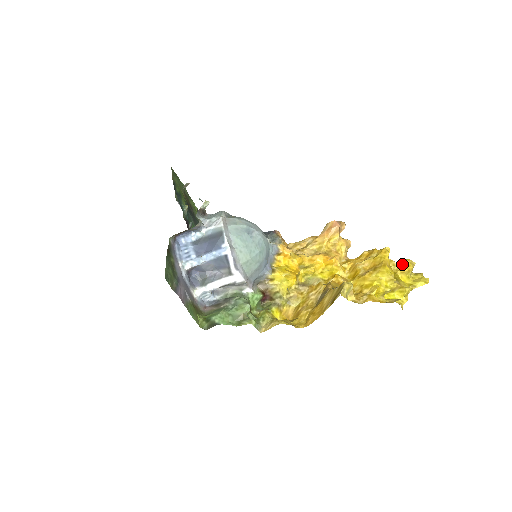
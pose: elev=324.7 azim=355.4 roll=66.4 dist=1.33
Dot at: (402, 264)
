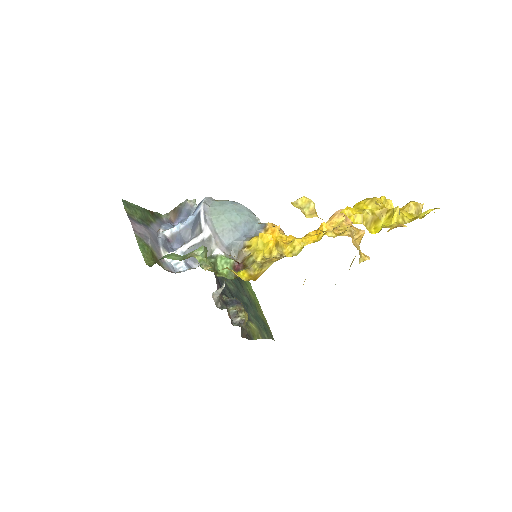
Dot at: (404, 206)
